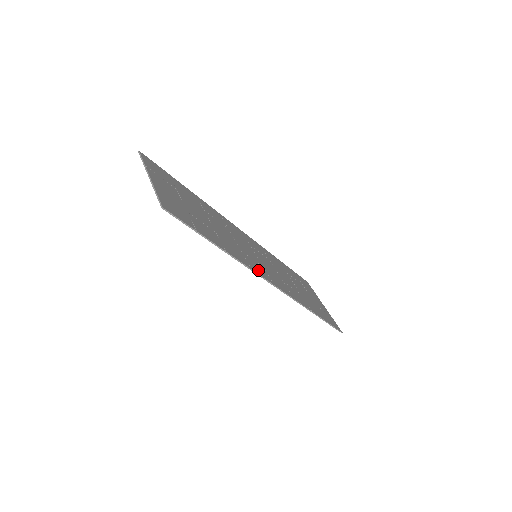
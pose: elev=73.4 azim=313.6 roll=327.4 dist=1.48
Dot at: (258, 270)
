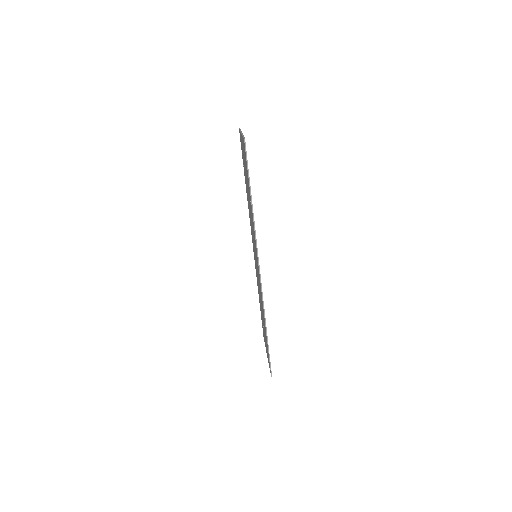
Dot at: occluded
